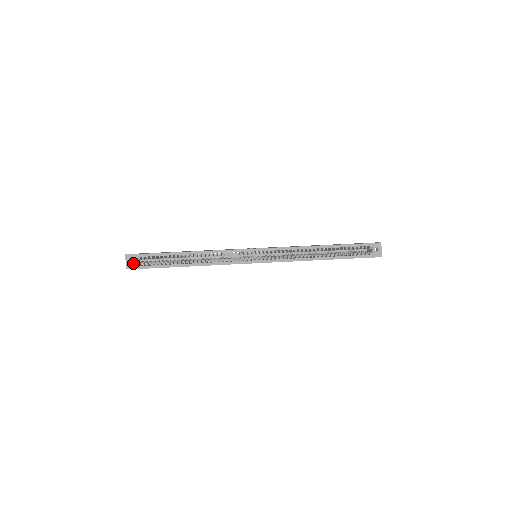
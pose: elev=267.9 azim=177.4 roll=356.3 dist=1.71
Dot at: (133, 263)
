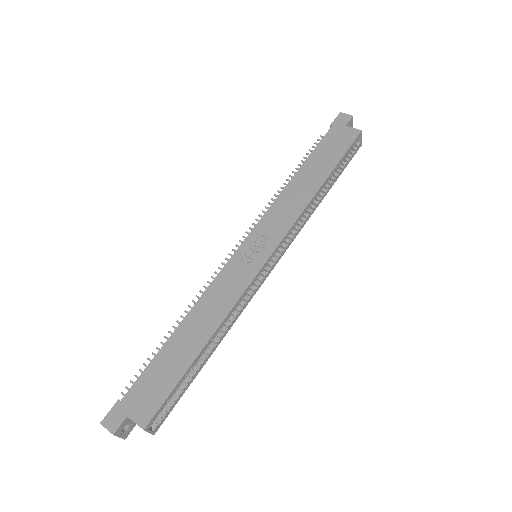
Dot at: (129, 426)
